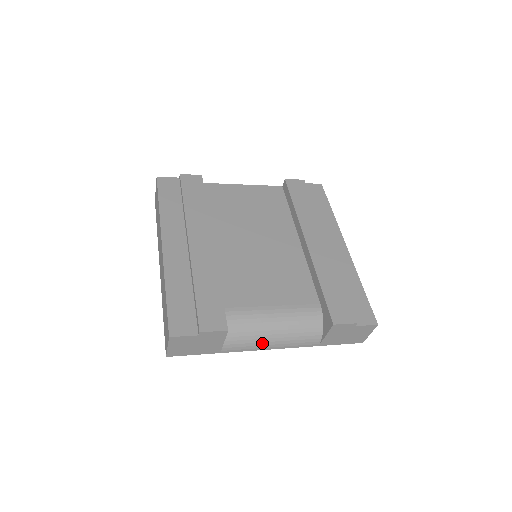
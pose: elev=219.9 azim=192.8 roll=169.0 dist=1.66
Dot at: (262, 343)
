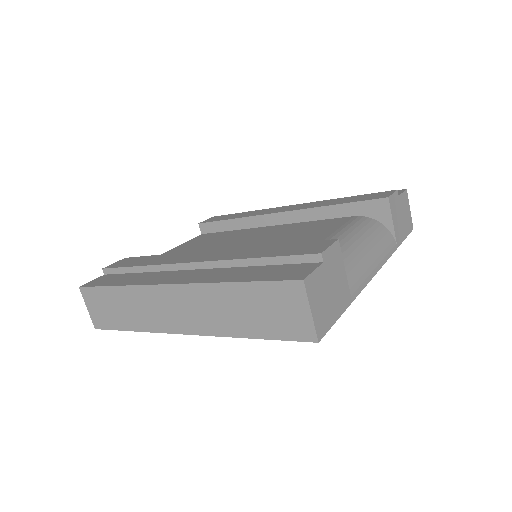
Dot at: (367, 264)
